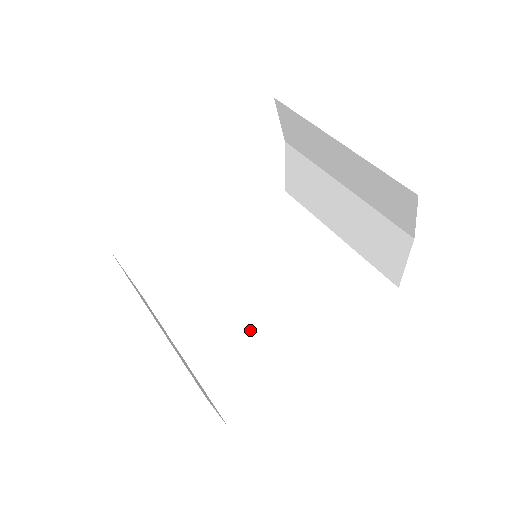
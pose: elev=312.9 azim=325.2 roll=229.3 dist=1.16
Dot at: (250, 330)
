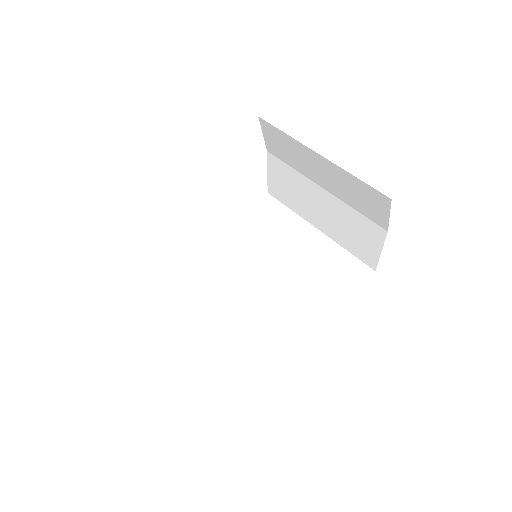
Dot at: (254, 319)
